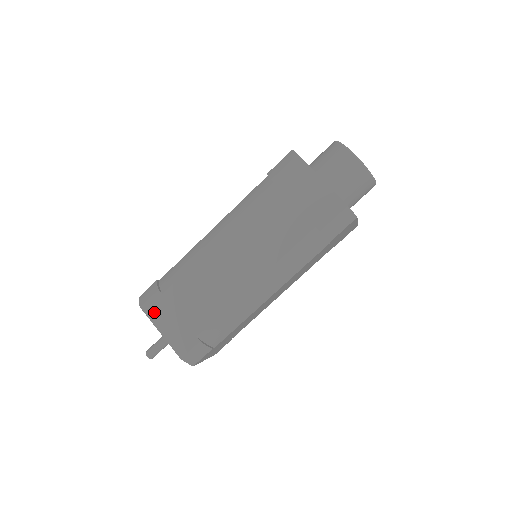
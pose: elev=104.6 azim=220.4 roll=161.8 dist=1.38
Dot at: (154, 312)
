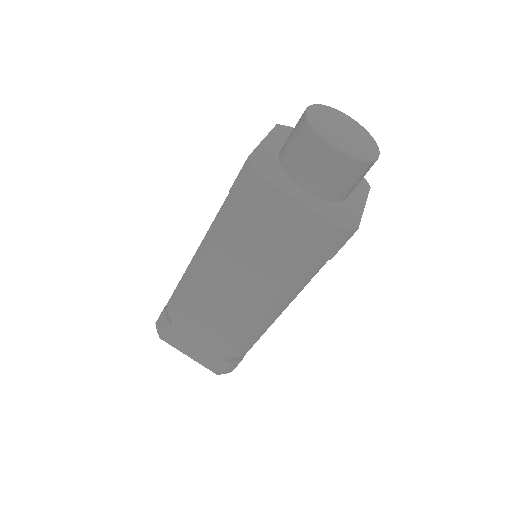
Dot at: (174, 342)
